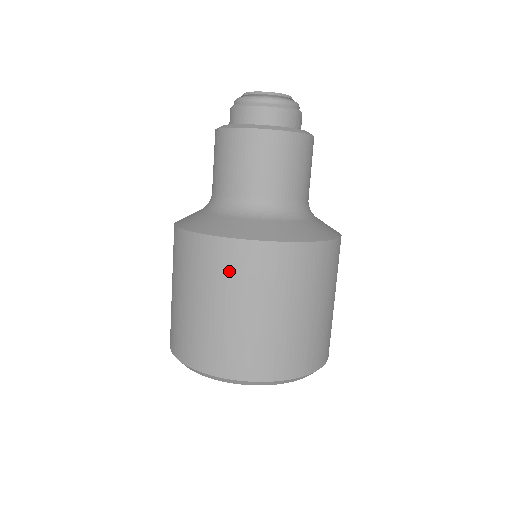
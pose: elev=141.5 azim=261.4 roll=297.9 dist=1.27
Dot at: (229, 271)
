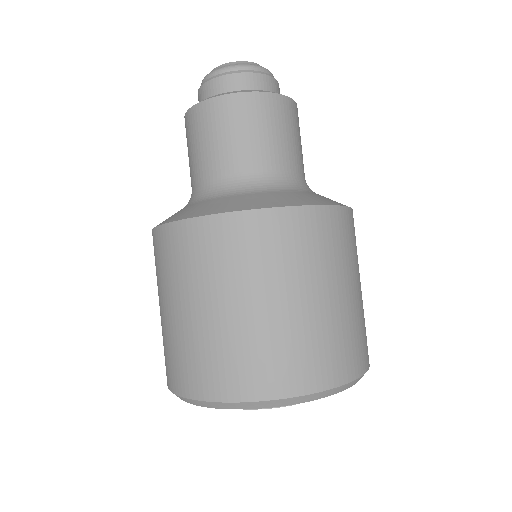
Dot at: (250, 253)
